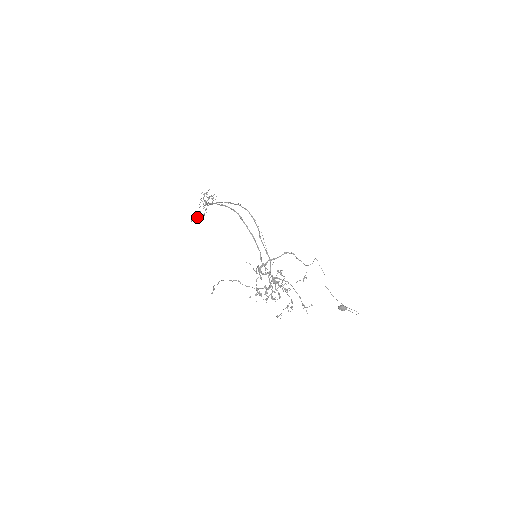
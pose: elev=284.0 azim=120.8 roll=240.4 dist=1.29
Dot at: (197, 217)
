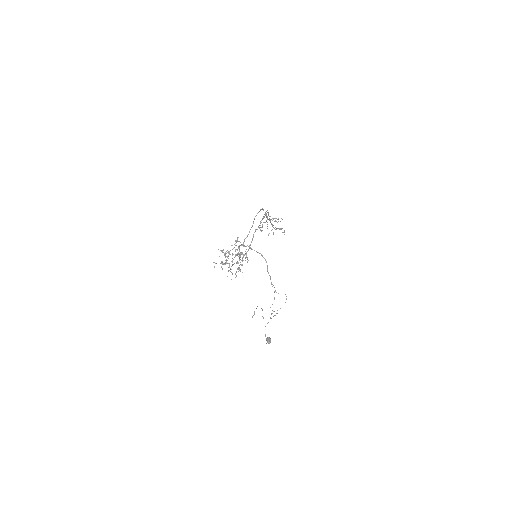
Dot at: occluded
